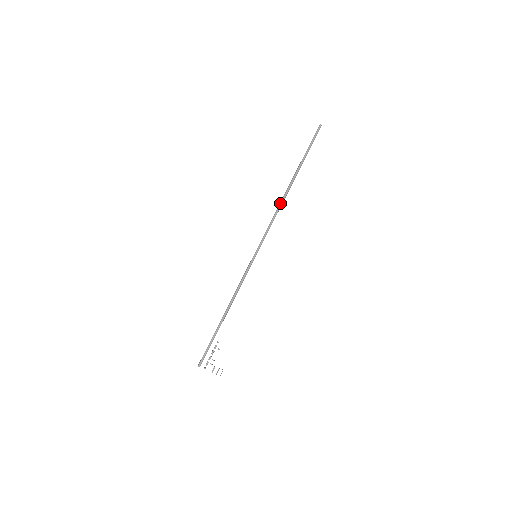
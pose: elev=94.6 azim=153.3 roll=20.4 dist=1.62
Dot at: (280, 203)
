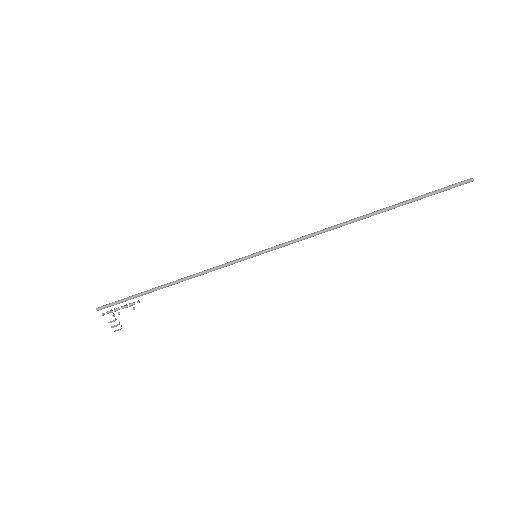
Dot at: (337, 225)
